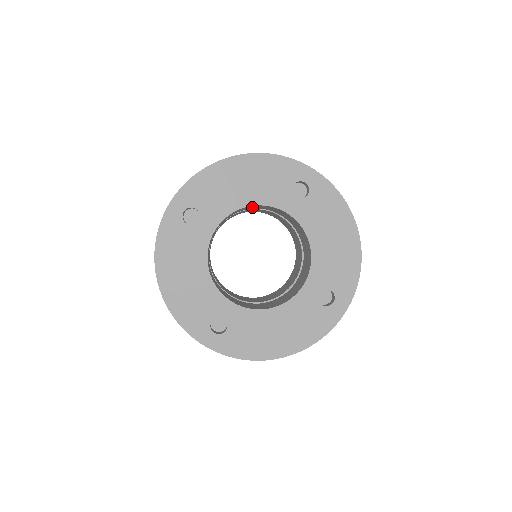
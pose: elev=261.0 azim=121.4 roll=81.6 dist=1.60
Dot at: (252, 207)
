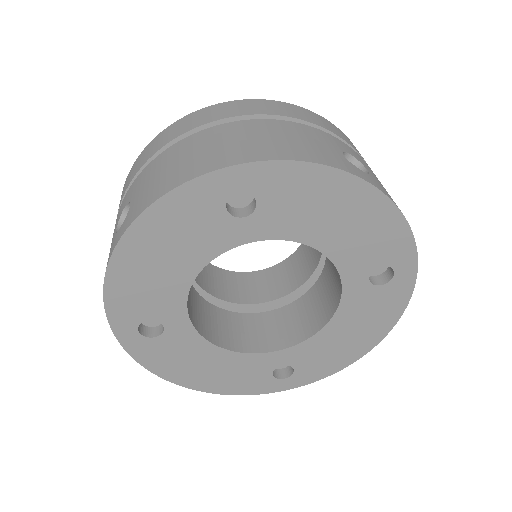
Dot at: occluded
